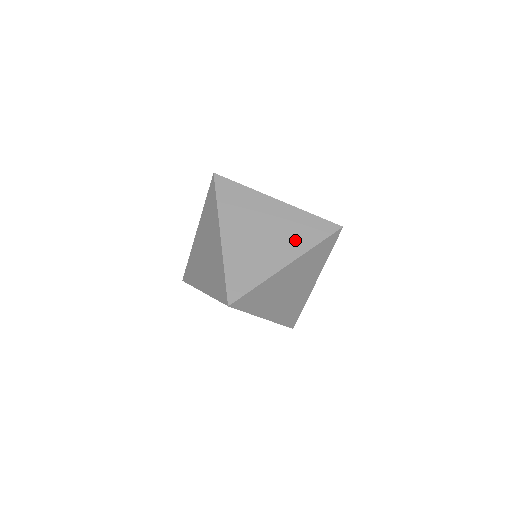
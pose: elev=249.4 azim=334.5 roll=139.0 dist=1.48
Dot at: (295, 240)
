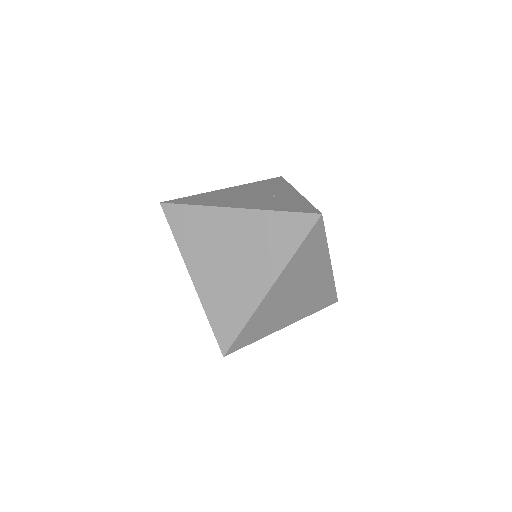
Dot at: (269, 255)
